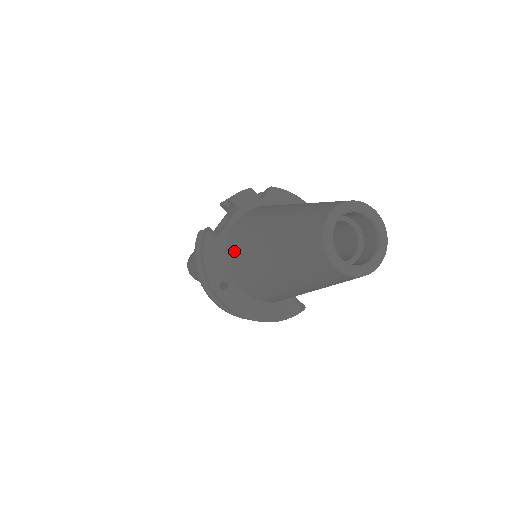
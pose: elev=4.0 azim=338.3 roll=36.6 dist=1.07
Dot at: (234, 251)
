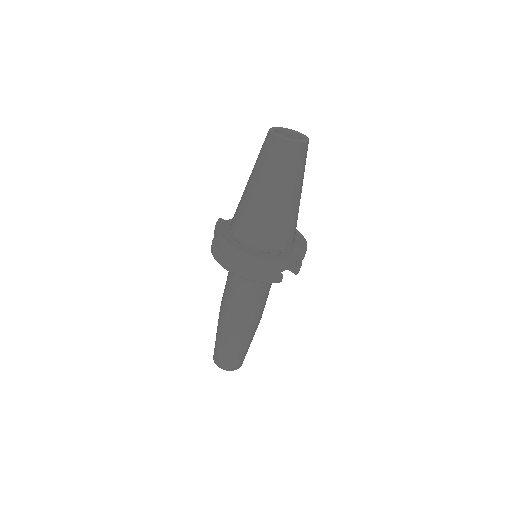
Dot at: (234, 214)
